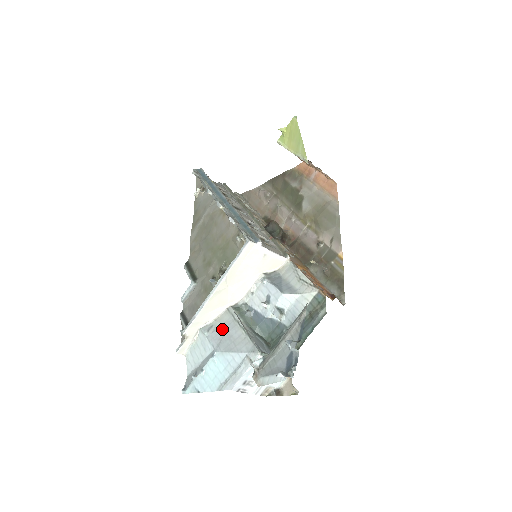
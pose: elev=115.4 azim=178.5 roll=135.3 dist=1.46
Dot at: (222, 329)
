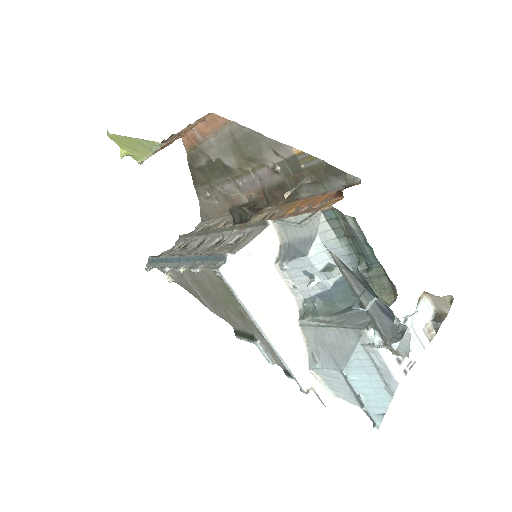
Dot at: (320, 347)
